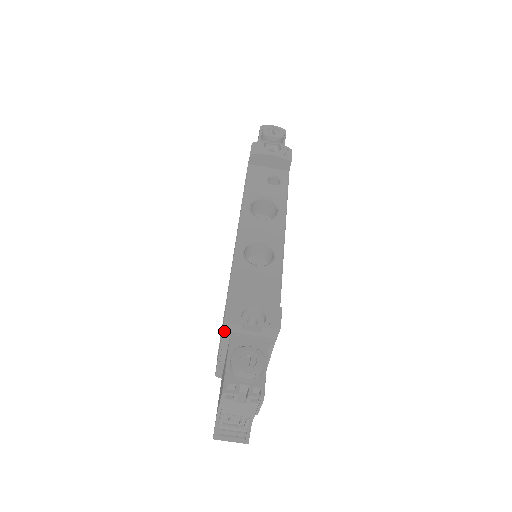
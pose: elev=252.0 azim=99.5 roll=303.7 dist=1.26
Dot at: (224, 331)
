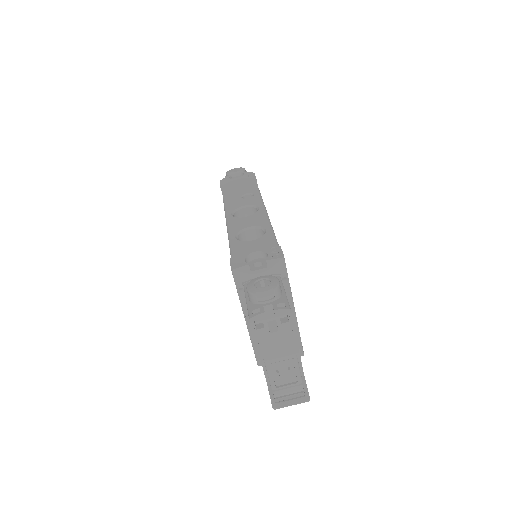
Dot at: (237, 286)
